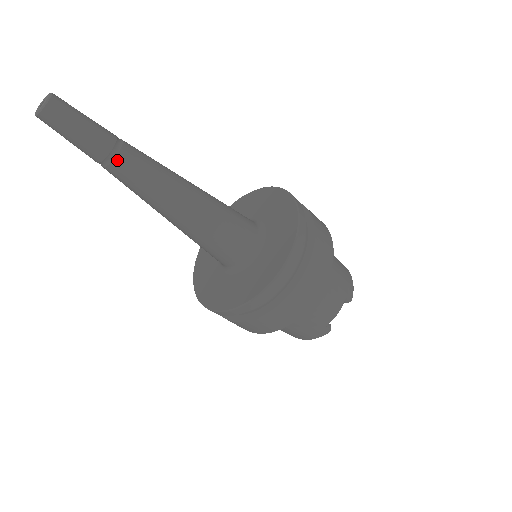
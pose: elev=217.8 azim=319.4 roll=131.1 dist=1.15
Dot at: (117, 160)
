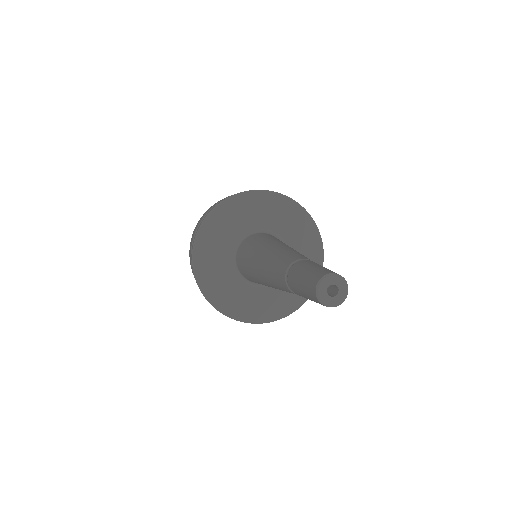
Dot at: occluded
